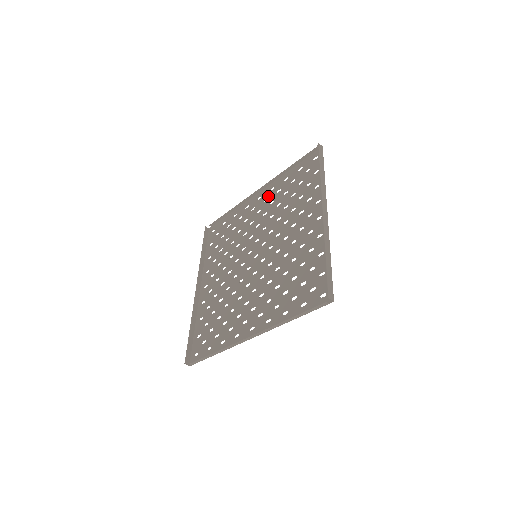
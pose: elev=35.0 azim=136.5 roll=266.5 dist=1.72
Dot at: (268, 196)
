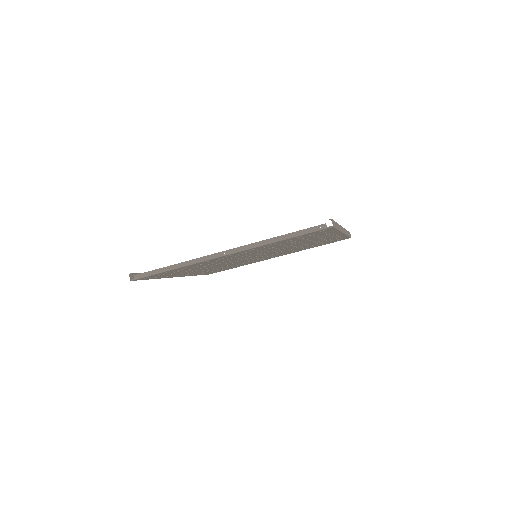
Dot at: occluded
